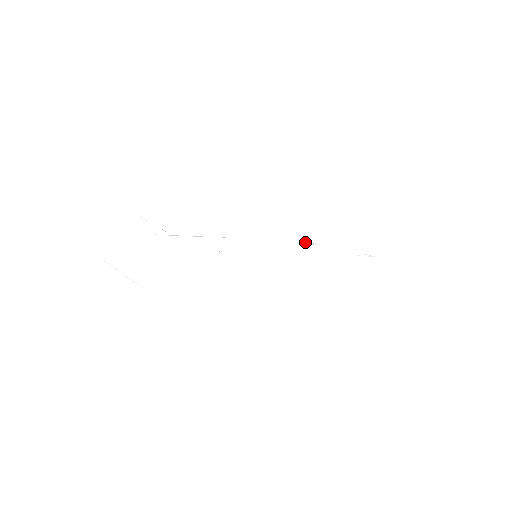
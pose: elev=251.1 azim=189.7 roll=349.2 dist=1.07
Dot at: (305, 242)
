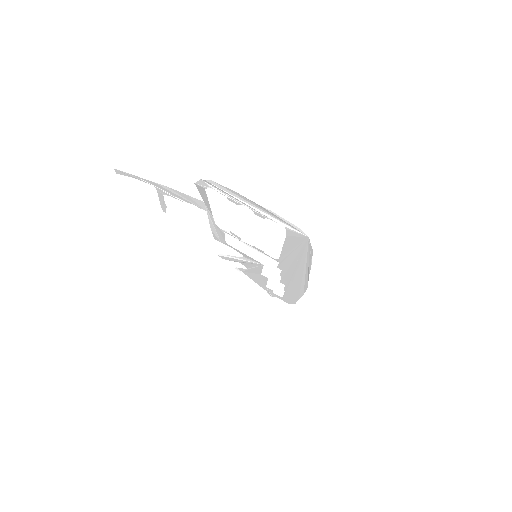
Dot at: occluded
